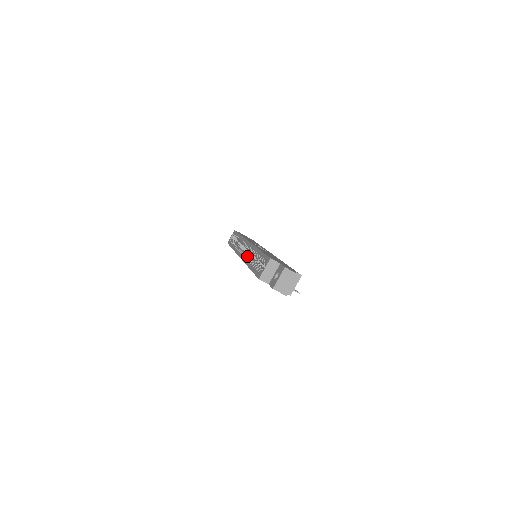
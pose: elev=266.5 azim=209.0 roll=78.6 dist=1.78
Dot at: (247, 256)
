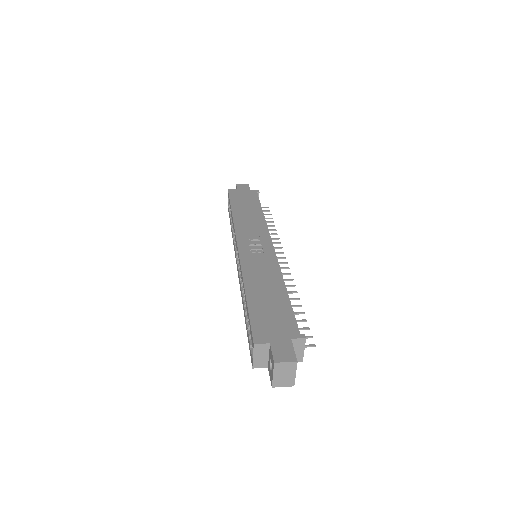
Dot at: (241, 281)
